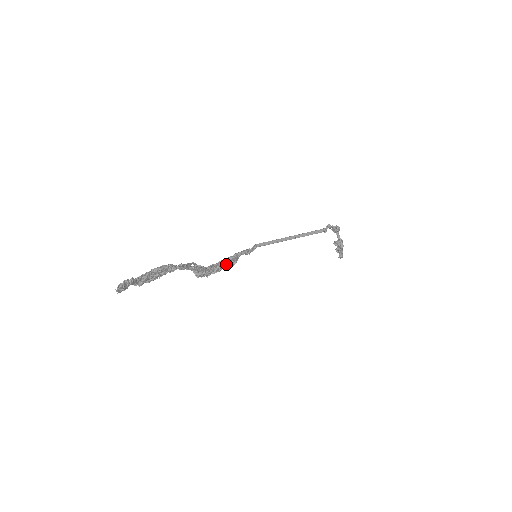
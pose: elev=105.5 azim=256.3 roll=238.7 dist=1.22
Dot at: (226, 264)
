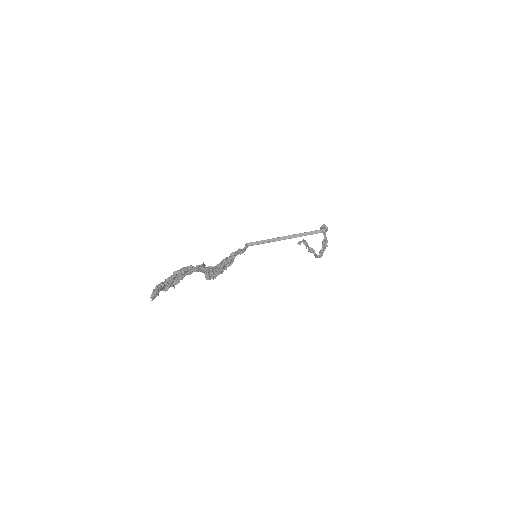
Dot at: (227, 265)
